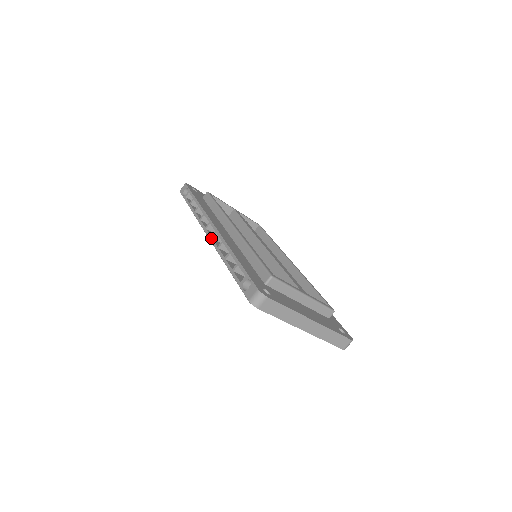
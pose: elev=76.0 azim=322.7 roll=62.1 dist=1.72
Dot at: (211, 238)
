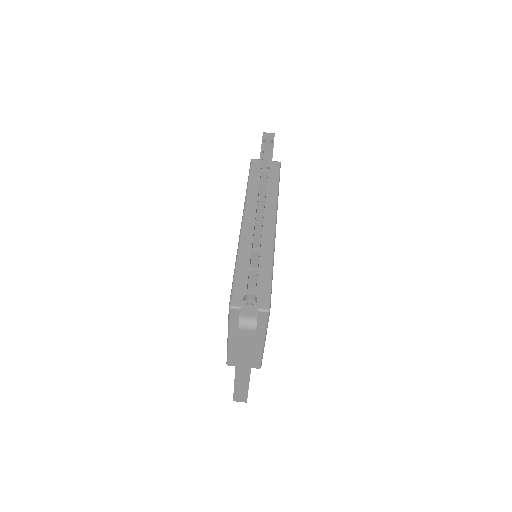
Dot at: (255, 214)
